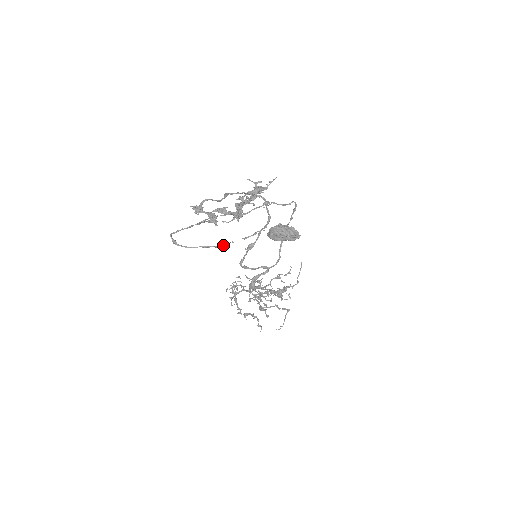
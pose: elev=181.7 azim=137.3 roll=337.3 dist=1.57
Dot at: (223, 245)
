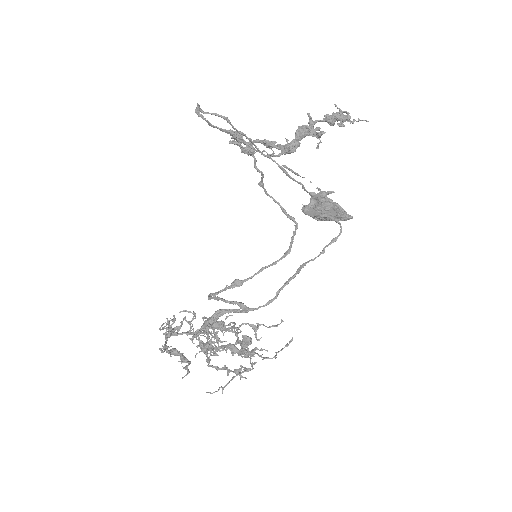
Dot at: occluded
